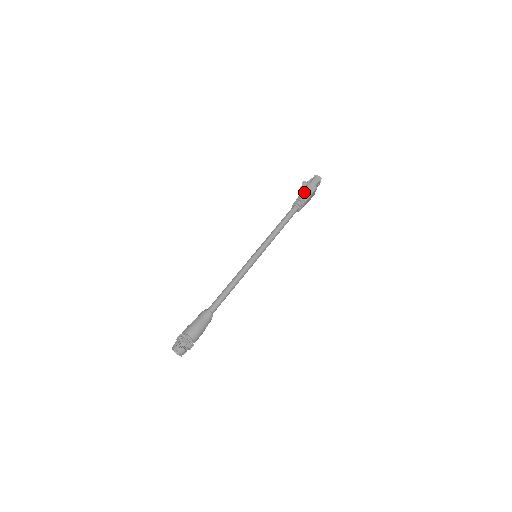
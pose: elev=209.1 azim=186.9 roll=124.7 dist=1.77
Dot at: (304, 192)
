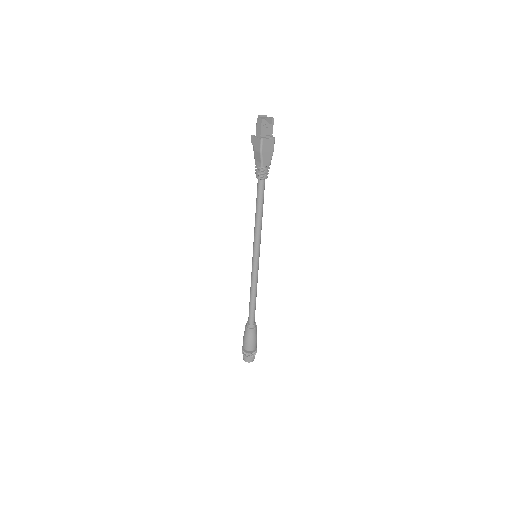
Dot at: (255, 155)
